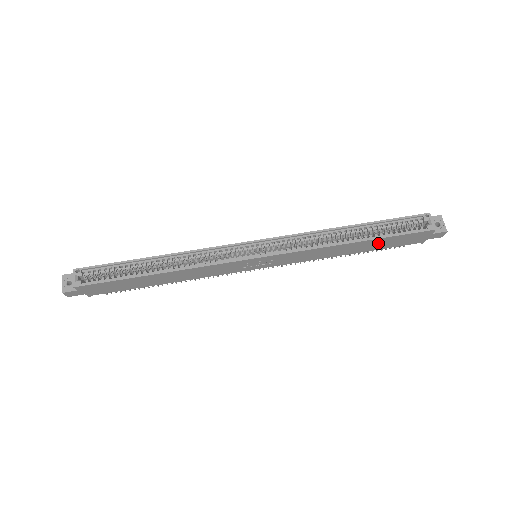
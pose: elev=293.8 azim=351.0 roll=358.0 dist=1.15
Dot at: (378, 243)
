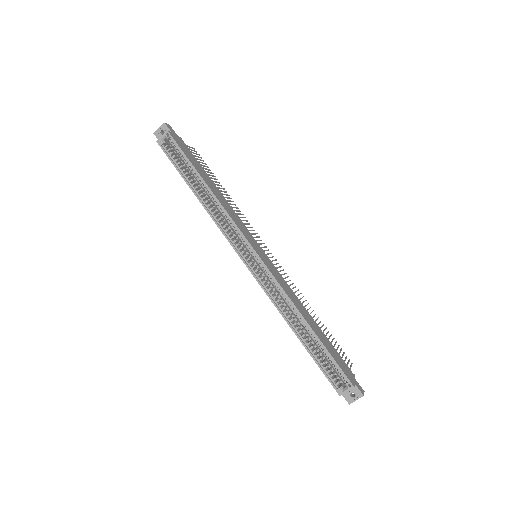
Dot at: occluded
